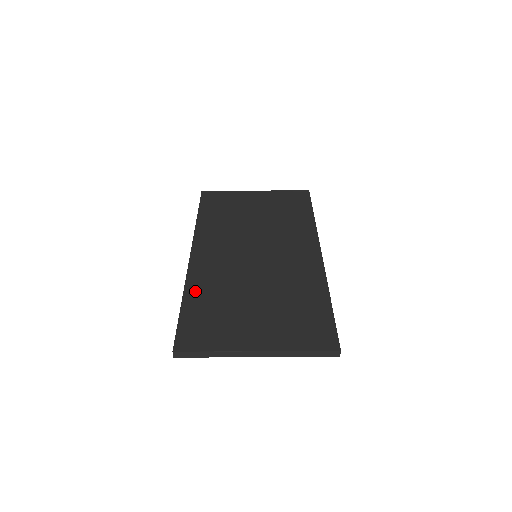
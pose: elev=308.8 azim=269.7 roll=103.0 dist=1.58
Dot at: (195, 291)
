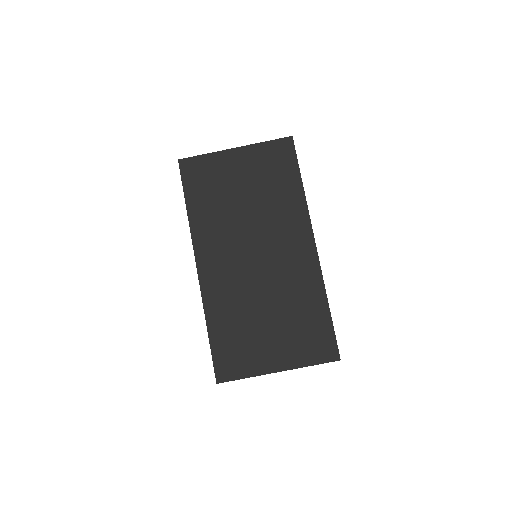
Dot at: (215, 316)
